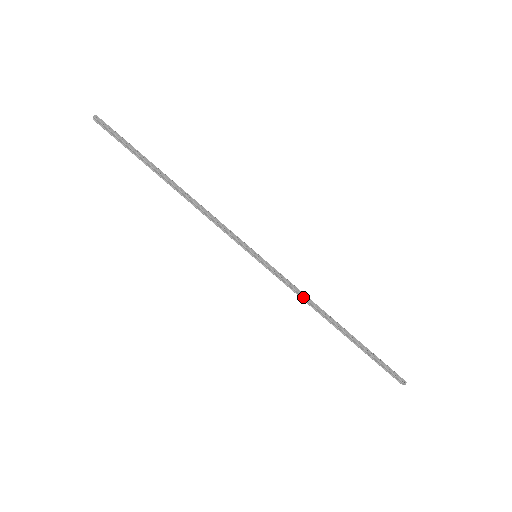
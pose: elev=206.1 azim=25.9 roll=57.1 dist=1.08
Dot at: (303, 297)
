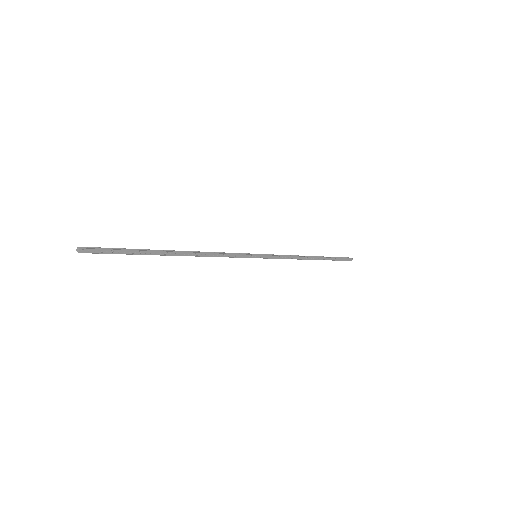
Dot at: occluded
